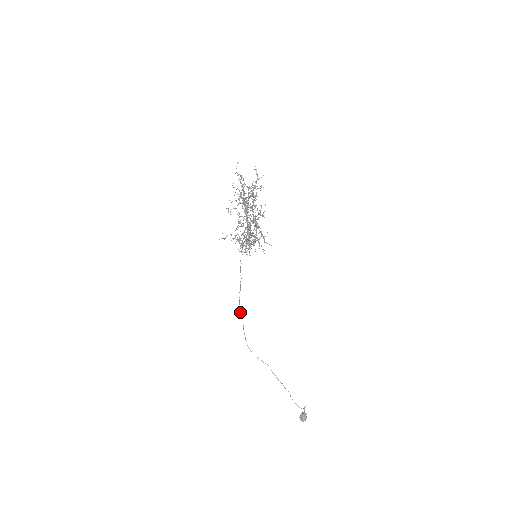
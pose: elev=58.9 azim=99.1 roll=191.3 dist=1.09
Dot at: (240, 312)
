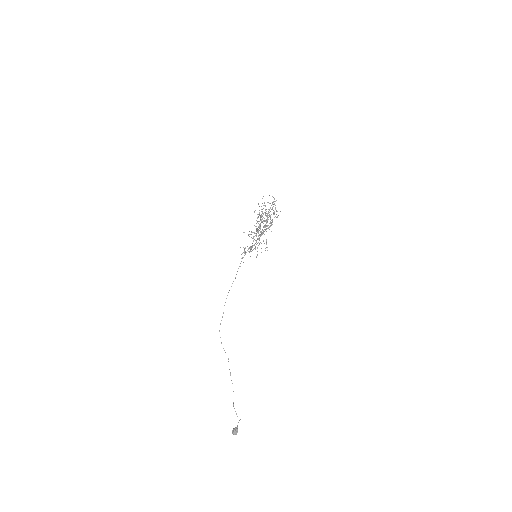
Dot at: occluded
